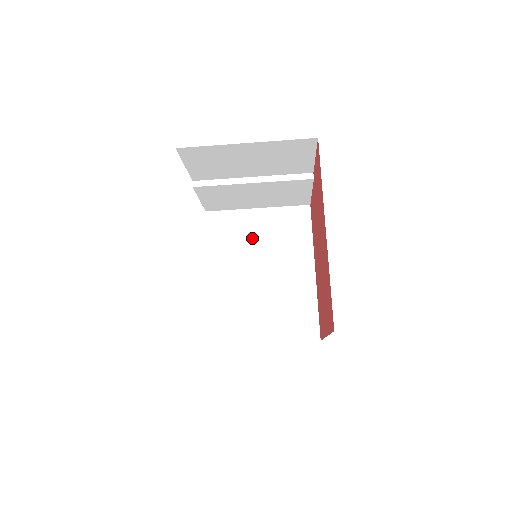
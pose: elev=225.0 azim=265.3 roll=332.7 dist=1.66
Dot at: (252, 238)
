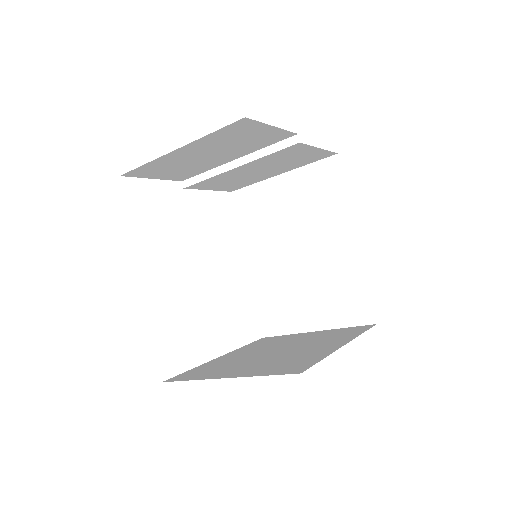
Dot at: (281, 212)
